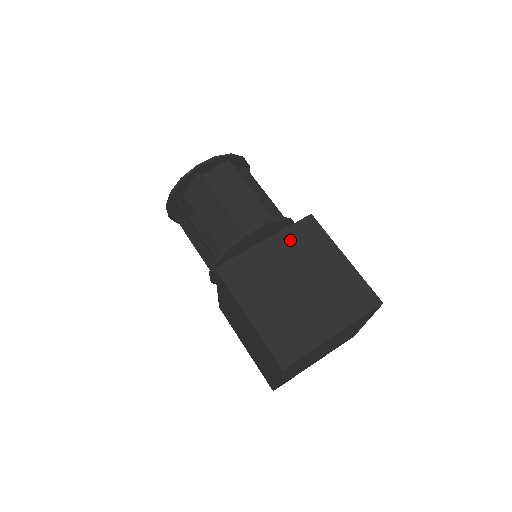
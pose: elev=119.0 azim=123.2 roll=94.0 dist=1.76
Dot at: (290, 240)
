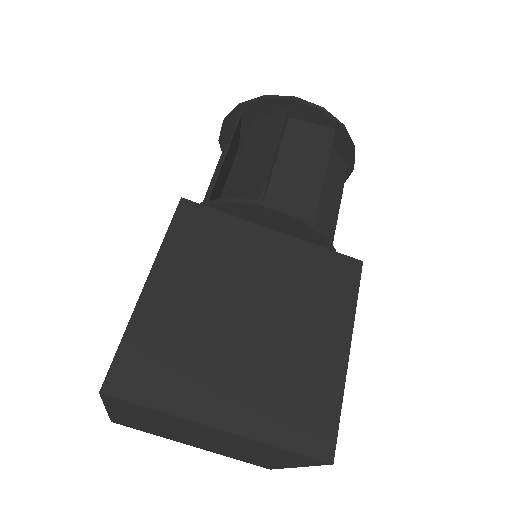
Dot at: (303, 261)
